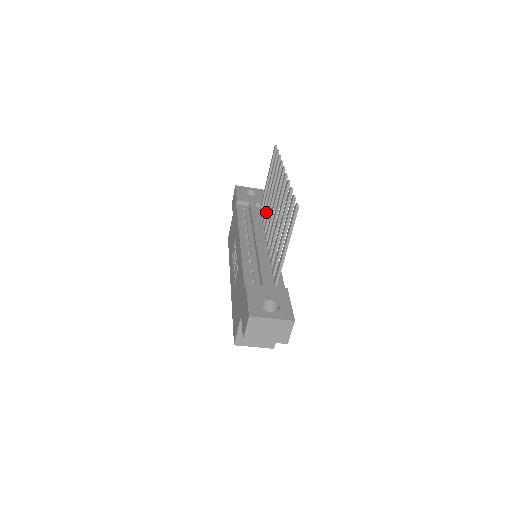
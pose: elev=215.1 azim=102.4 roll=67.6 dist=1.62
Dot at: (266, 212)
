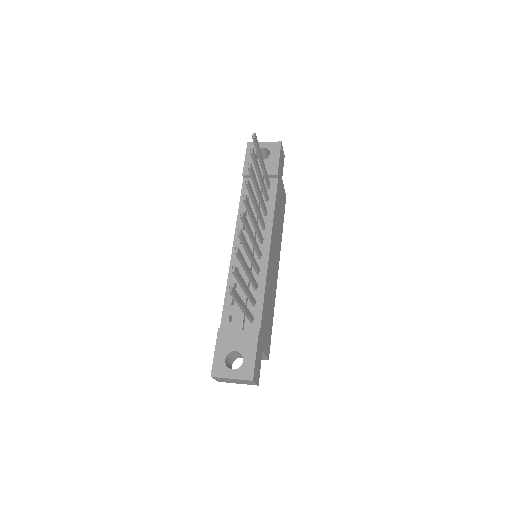
Dot at: (261, 206)
